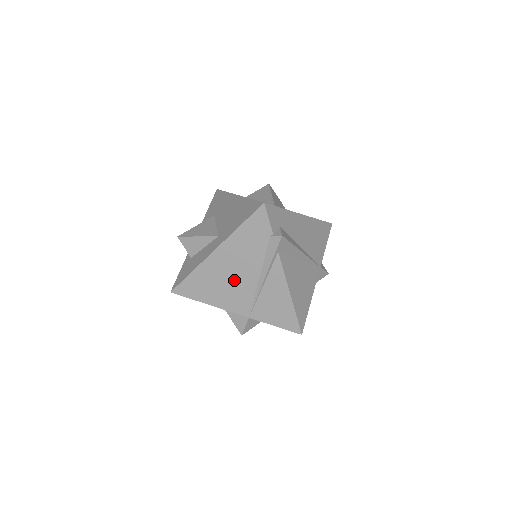
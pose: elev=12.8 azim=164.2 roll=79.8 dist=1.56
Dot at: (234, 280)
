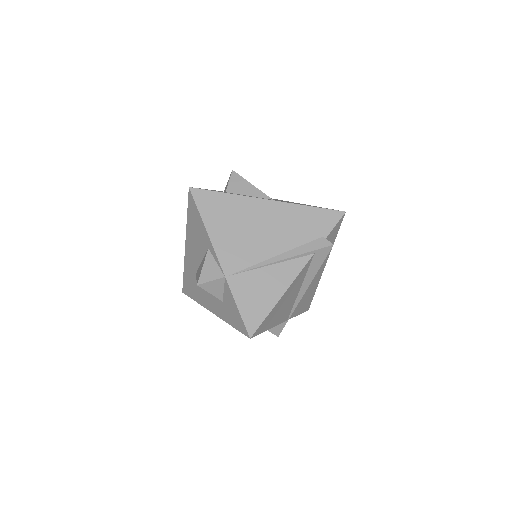
Dot at: (254, 236)
